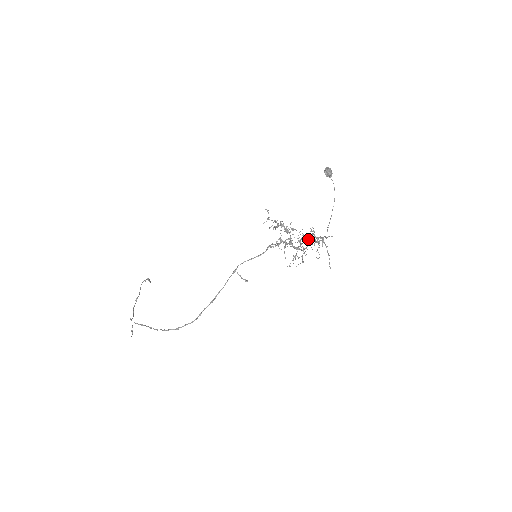
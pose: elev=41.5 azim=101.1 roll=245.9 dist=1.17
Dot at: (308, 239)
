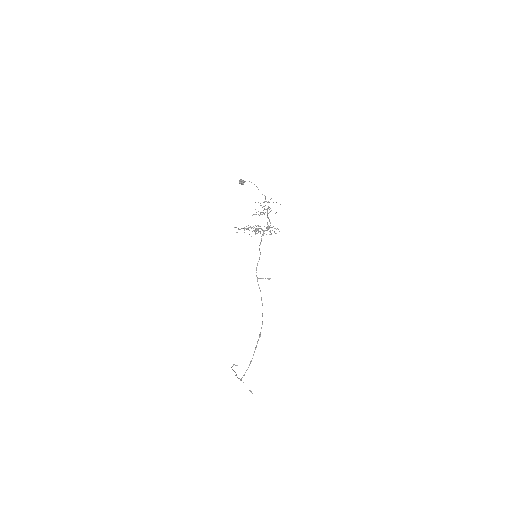
Dot at: (264, 213)
